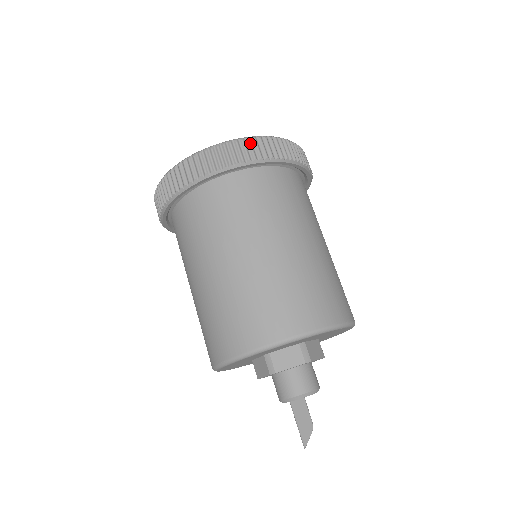
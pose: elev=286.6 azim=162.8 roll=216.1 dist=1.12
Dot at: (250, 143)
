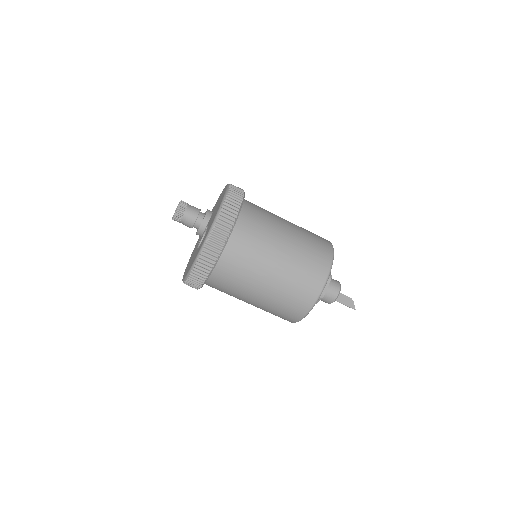
Dot at: (226, 210)
